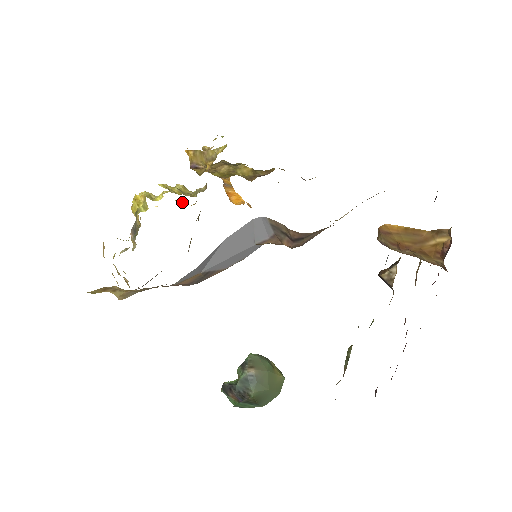
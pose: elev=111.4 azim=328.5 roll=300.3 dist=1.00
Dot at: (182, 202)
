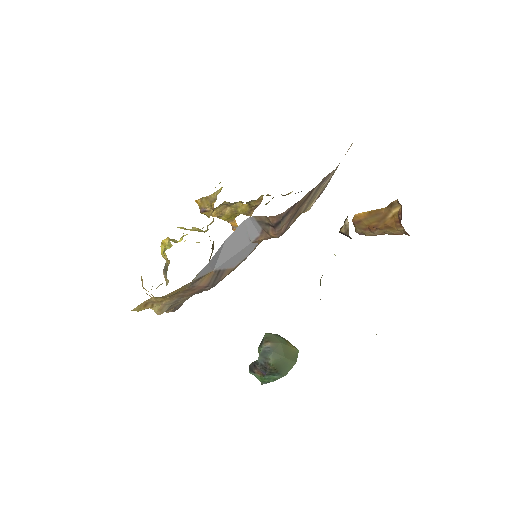
Dot at: occluded
